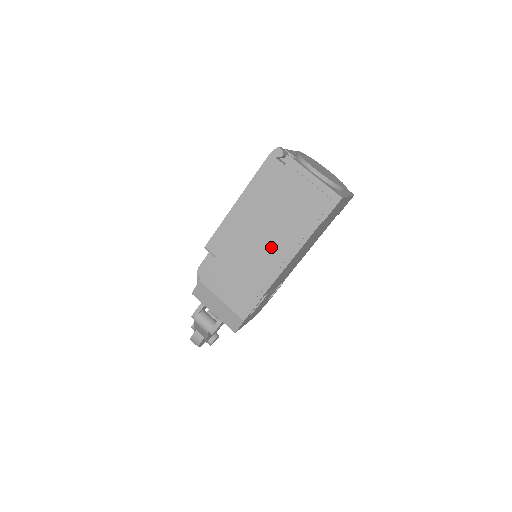
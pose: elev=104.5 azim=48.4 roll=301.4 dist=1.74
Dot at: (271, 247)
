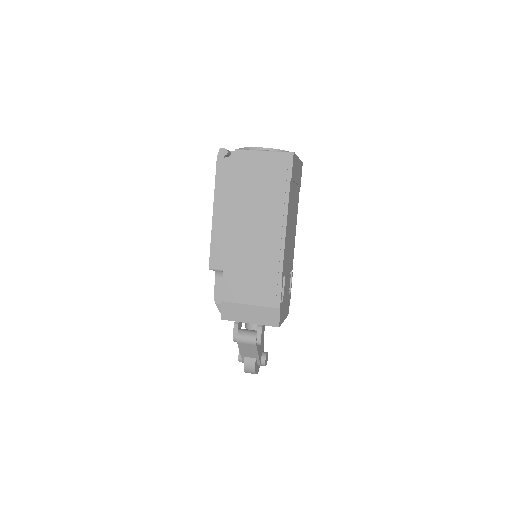
Dot at: (263, 229)
